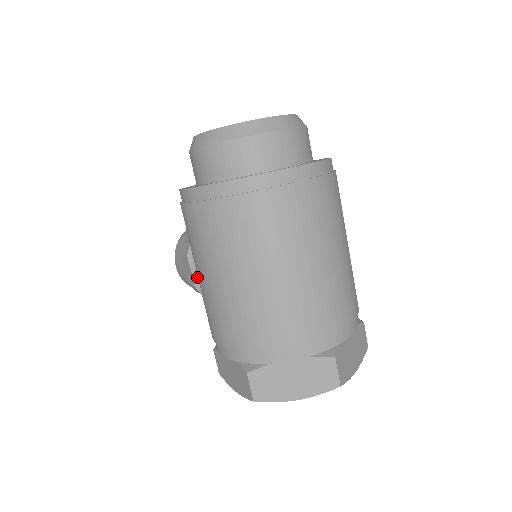
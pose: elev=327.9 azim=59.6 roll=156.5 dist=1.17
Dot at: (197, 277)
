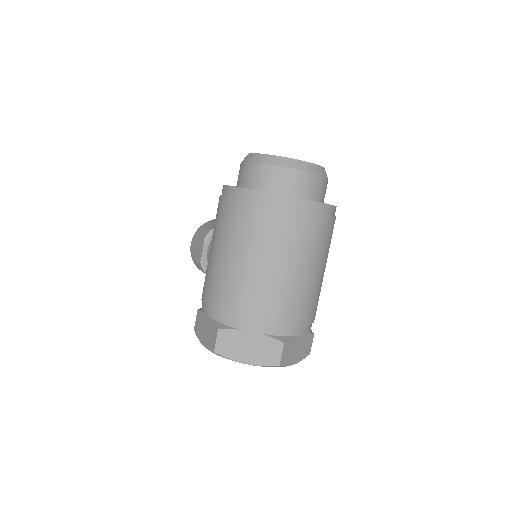
Dot at: (205, 256)
